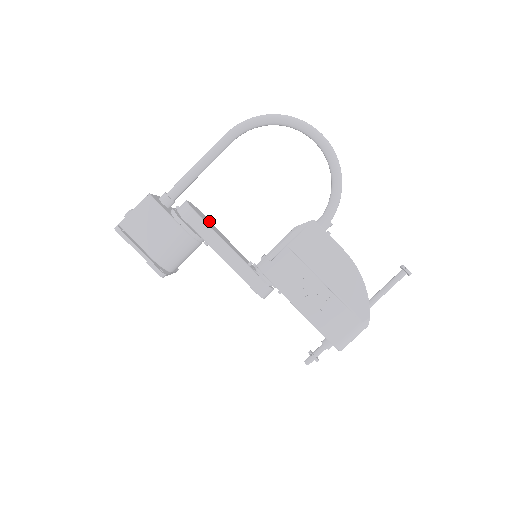
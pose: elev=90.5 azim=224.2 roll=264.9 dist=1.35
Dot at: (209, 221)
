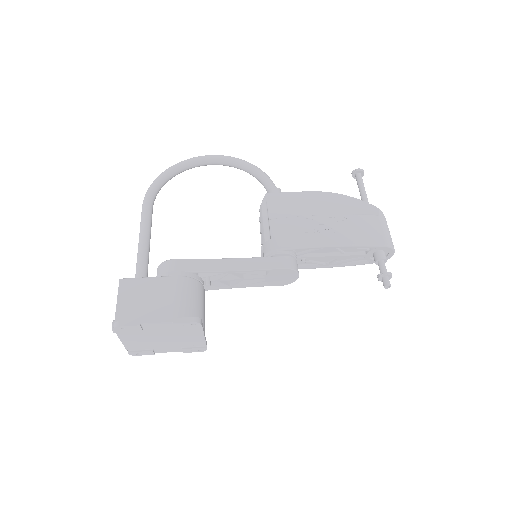
Dot at: occluded
